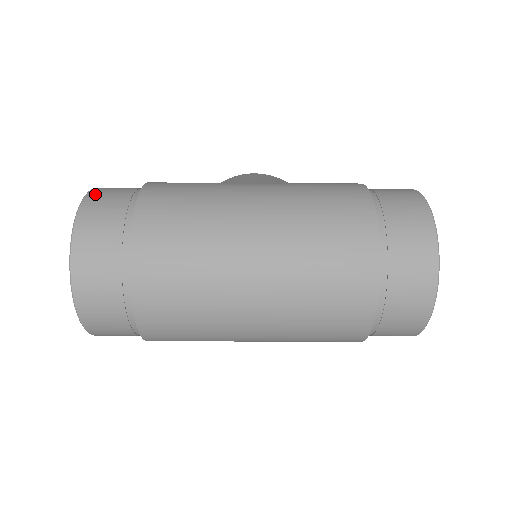
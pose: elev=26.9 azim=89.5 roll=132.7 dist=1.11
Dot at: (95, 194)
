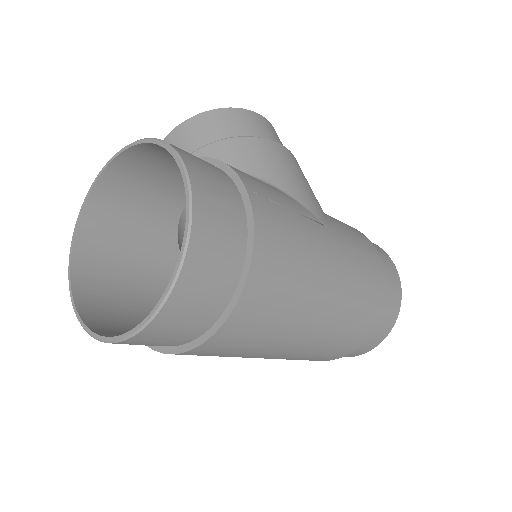
Dot at: (203, 201)
